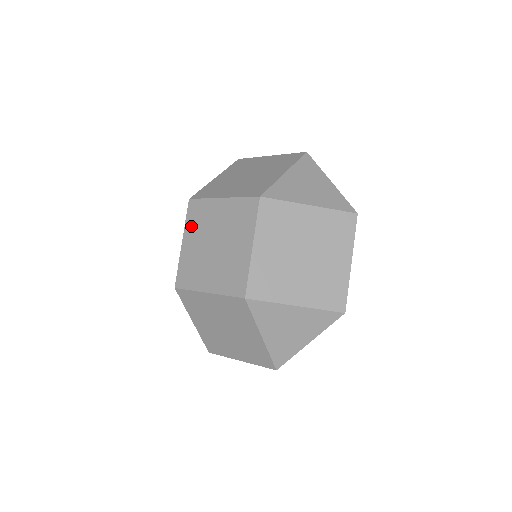
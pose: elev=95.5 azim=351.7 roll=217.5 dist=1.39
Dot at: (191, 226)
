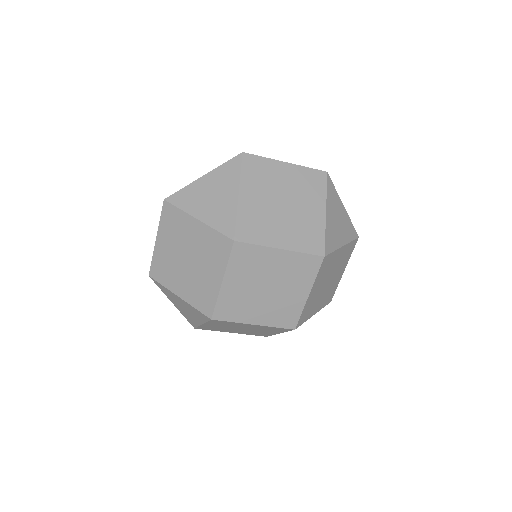
Dot at: (237, 269)
